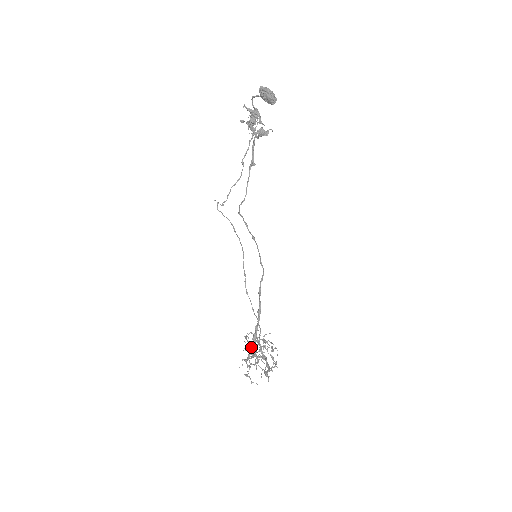
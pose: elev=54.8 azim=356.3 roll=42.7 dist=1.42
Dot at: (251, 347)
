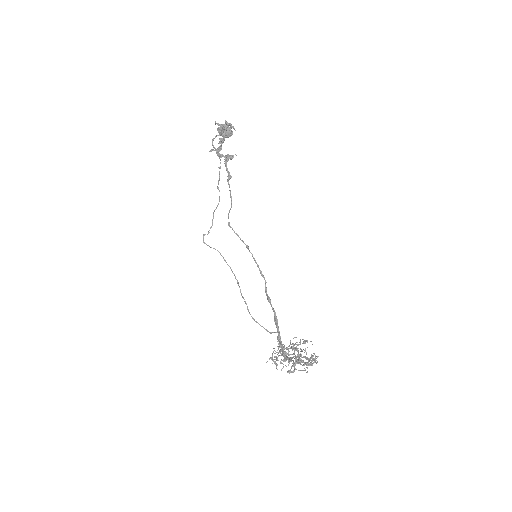
Dot at: occluded
